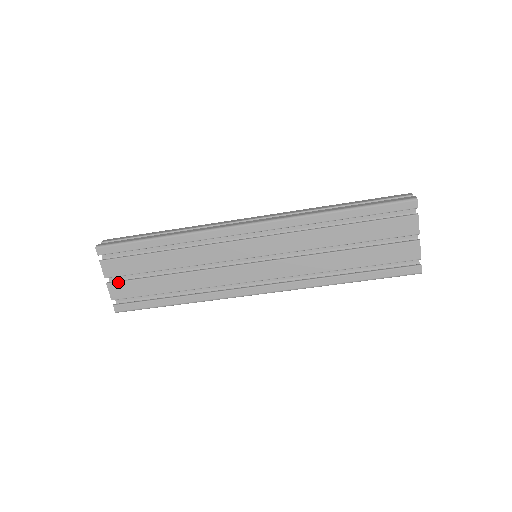
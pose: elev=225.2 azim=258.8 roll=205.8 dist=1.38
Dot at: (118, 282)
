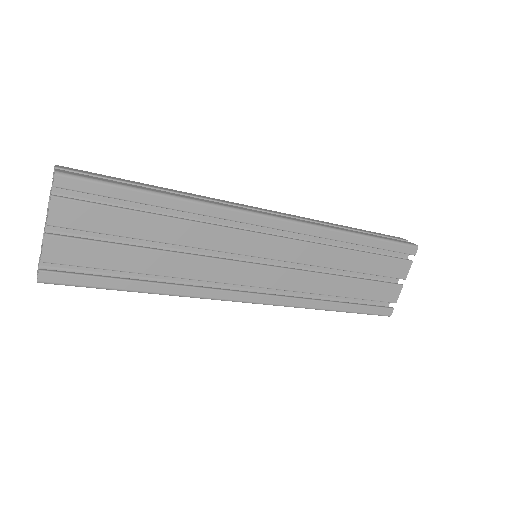
Dot at: (67, 237)
